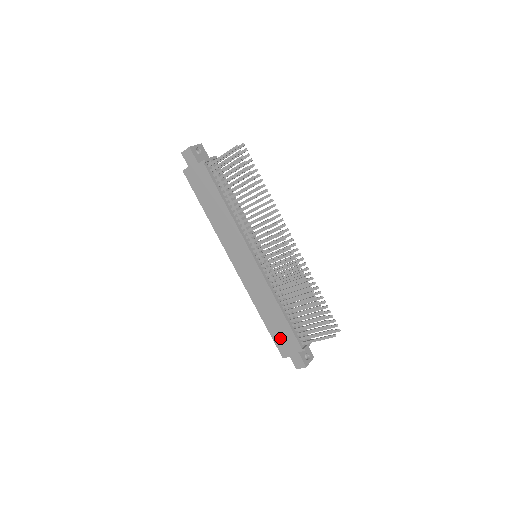
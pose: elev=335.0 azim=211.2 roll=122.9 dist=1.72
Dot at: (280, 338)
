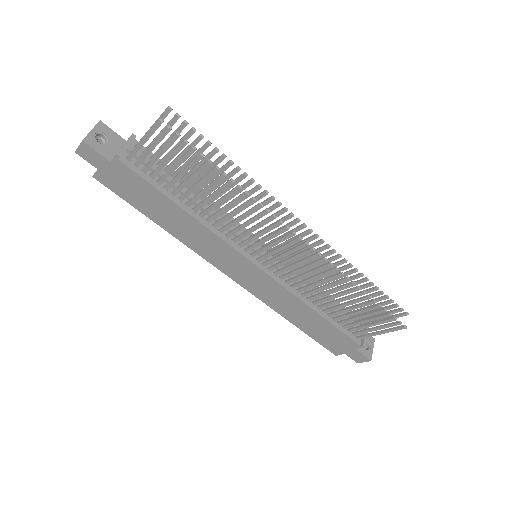
Dot at: (325, 339)
